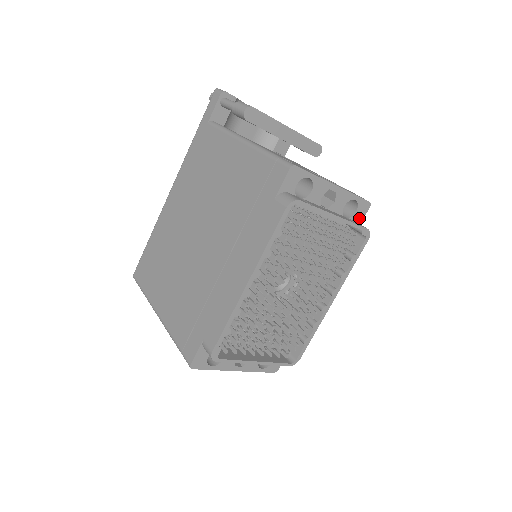
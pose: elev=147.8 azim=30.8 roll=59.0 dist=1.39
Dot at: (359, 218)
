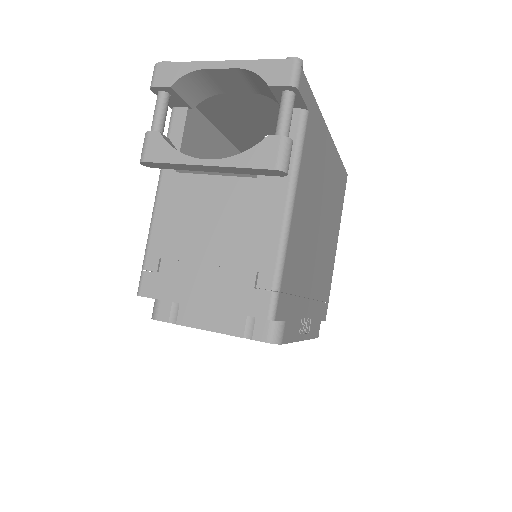
Dot at: occluded
